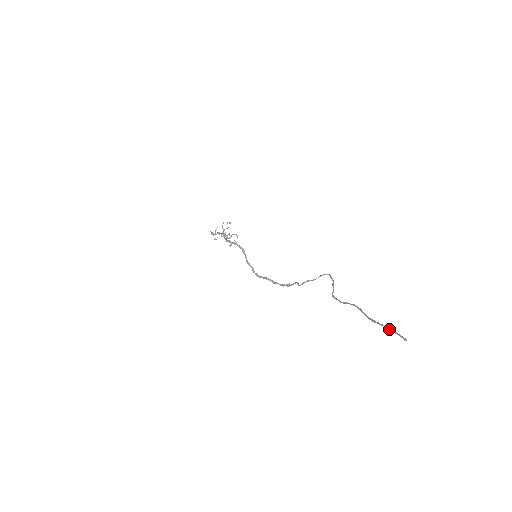
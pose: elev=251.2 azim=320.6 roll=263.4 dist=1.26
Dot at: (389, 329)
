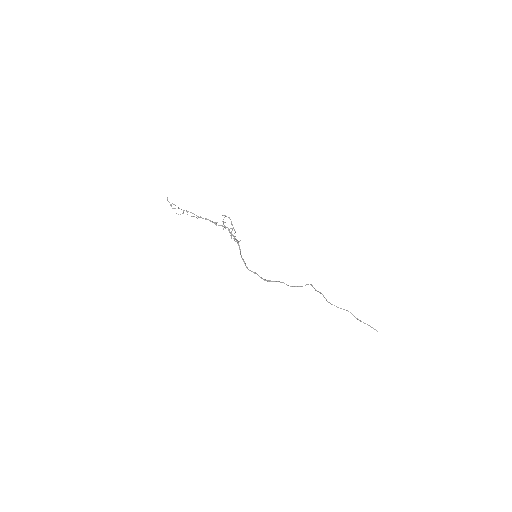
Dot at: (370, 326)
